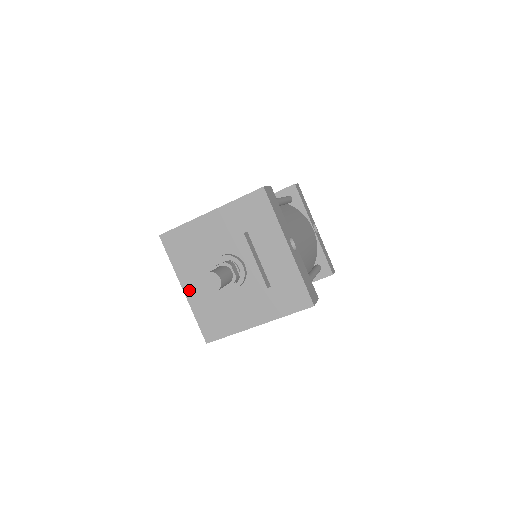
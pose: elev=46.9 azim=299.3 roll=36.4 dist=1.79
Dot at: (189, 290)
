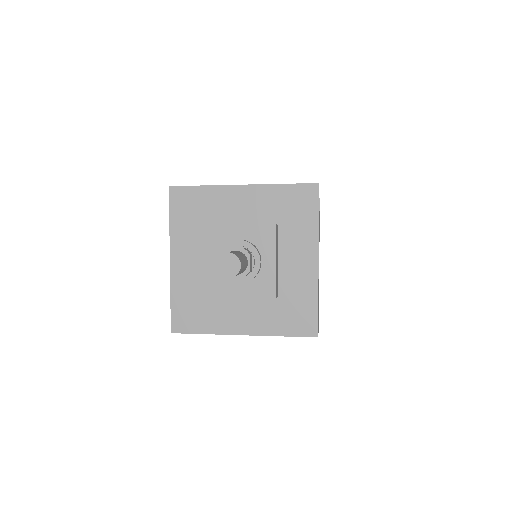
Dot at: (178, 263)
